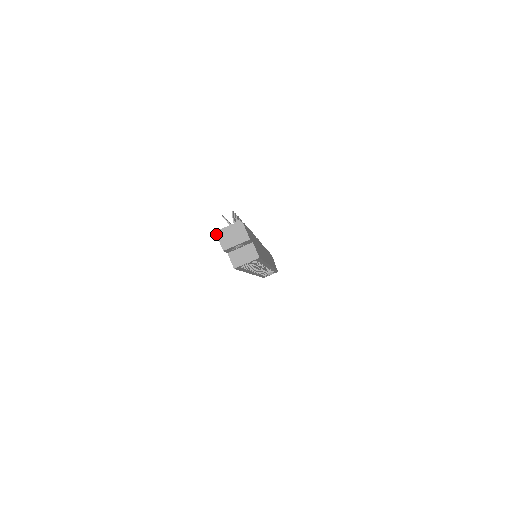
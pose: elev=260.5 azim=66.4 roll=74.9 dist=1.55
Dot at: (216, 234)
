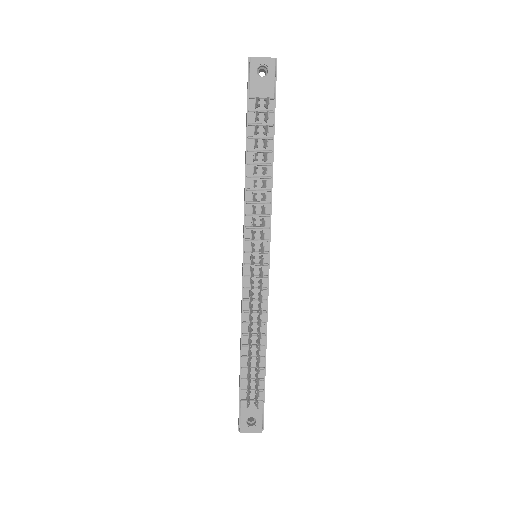
Dot at: occluded
